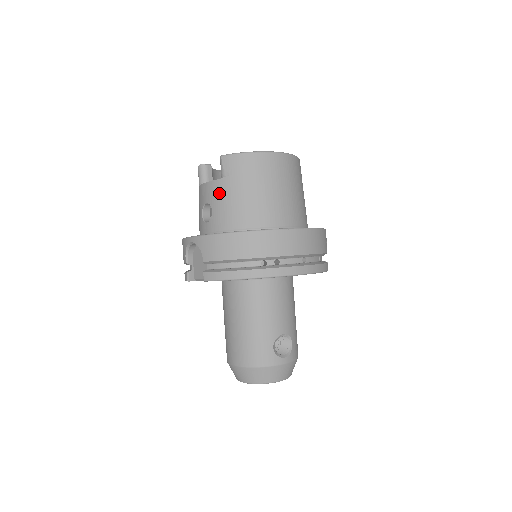
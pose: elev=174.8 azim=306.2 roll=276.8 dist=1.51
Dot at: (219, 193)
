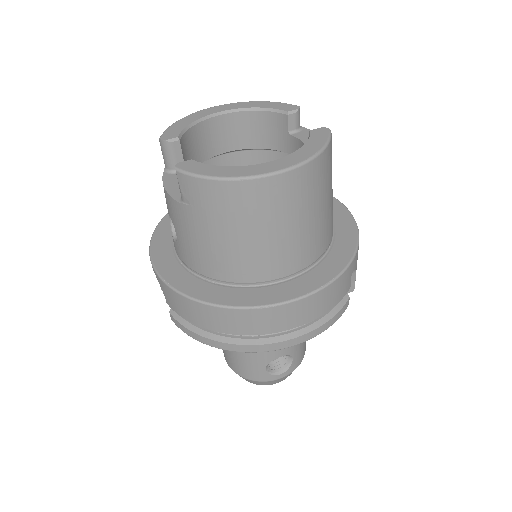
Dot at: (180, 221)
